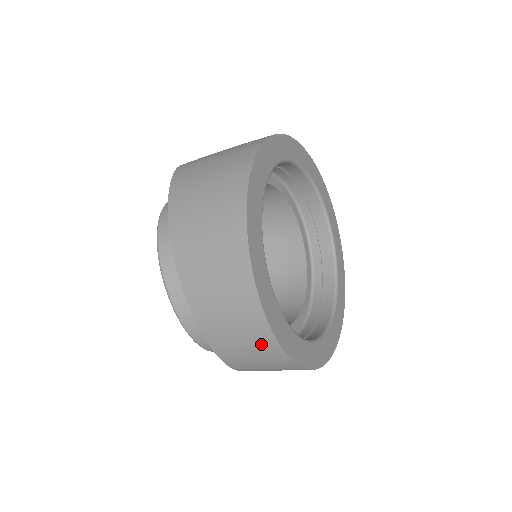
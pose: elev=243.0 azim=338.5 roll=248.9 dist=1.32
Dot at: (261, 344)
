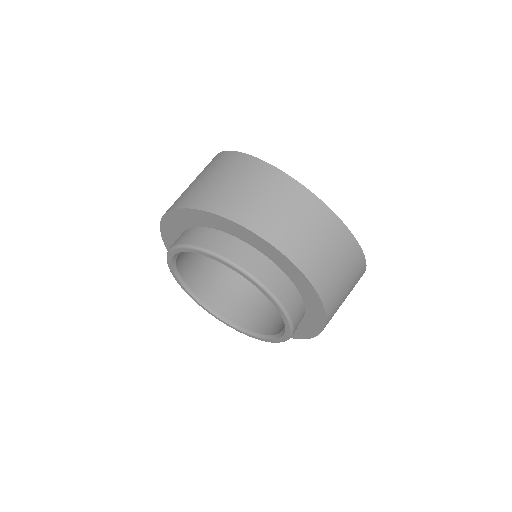
Dot at: (330, 230)
